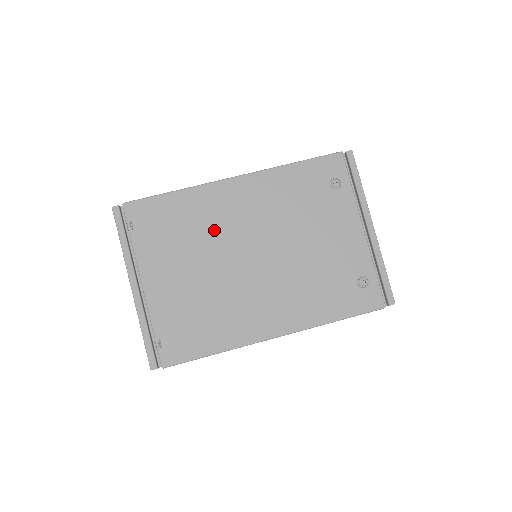
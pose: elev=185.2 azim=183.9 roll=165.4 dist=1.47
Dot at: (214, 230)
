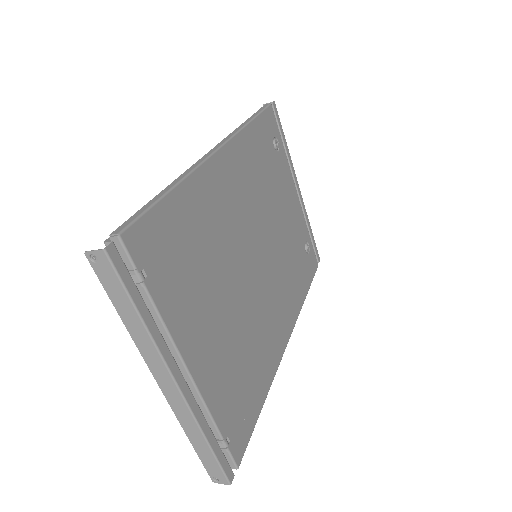
Dot at: (224, 237)
